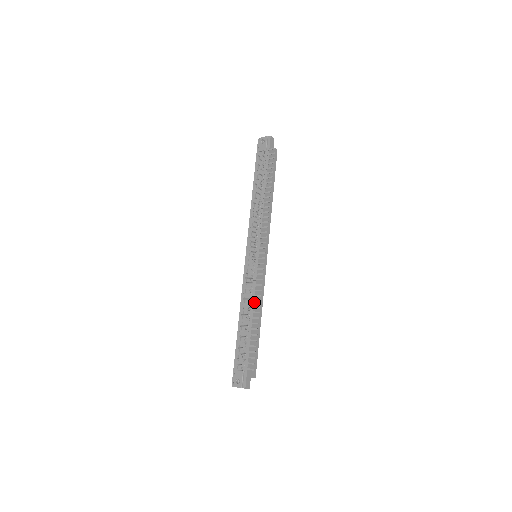
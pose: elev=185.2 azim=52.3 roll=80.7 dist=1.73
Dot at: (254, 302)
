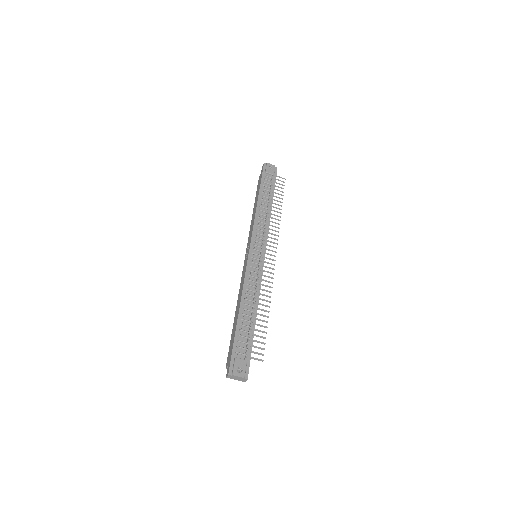
Dot at: occluded
